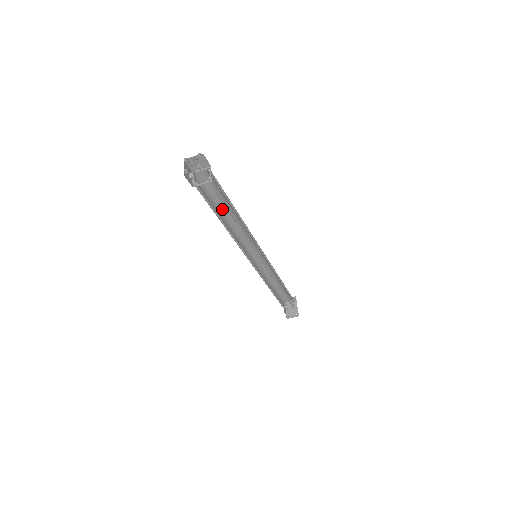
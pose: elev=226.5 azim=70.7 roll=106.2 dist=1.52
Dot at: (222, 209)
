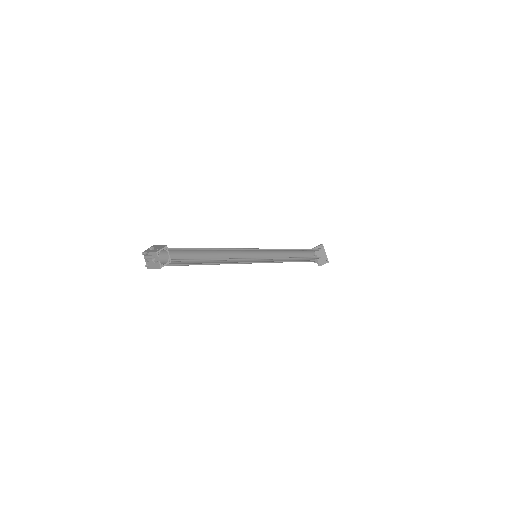
Dot at: (201, 253)
